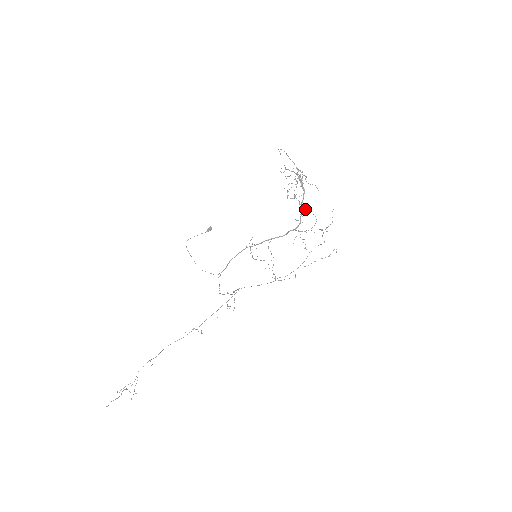
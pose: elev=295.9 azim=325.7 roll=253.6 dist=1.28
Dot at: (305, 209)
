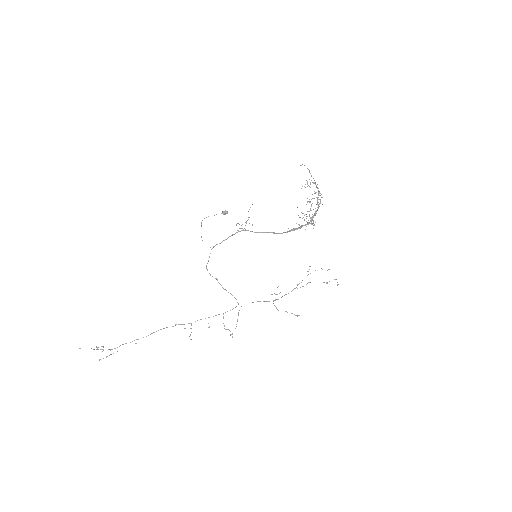
Dot at: (314, 225)
